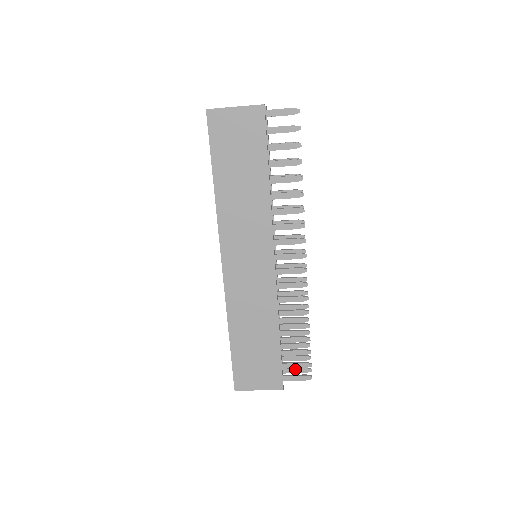
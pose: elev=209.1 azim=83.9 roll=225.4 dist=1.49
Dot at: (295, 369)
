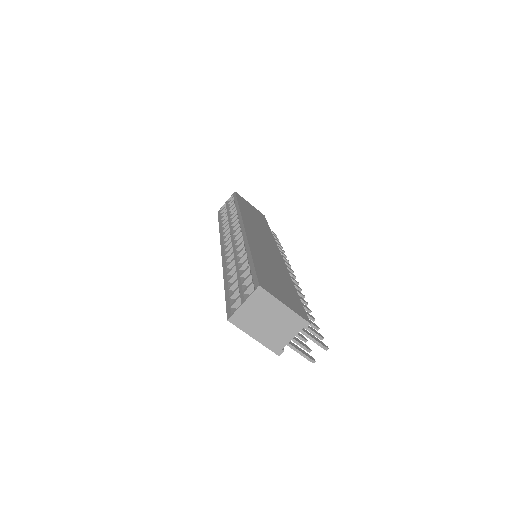
Dot at: (299, 348)
